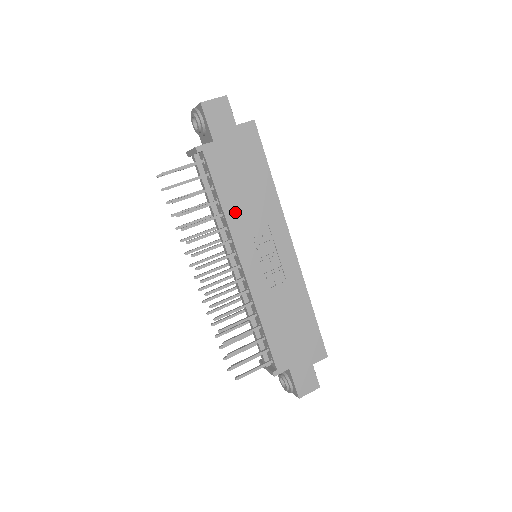
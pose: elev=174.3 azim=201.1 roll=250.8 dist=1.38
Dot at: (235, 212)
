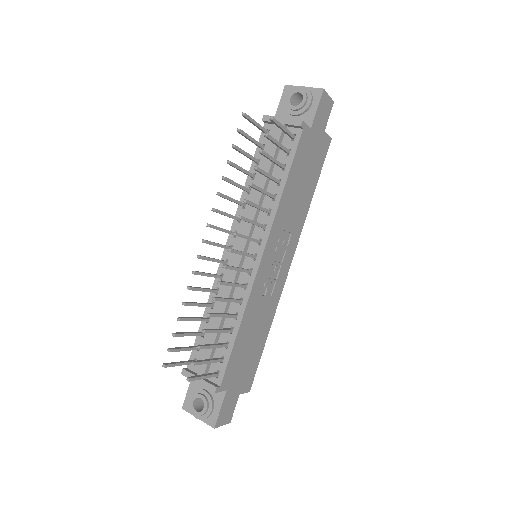
Dot at: (286, 203)
